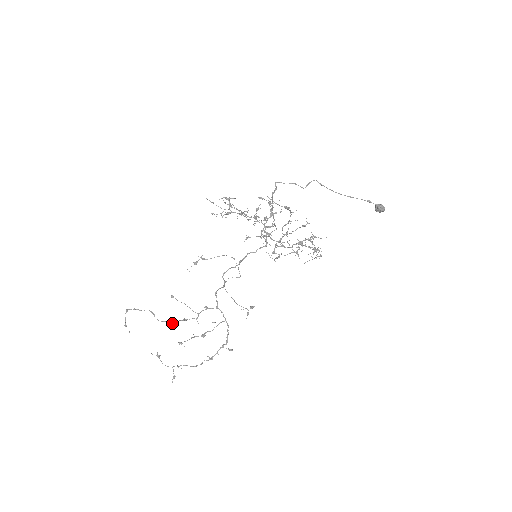
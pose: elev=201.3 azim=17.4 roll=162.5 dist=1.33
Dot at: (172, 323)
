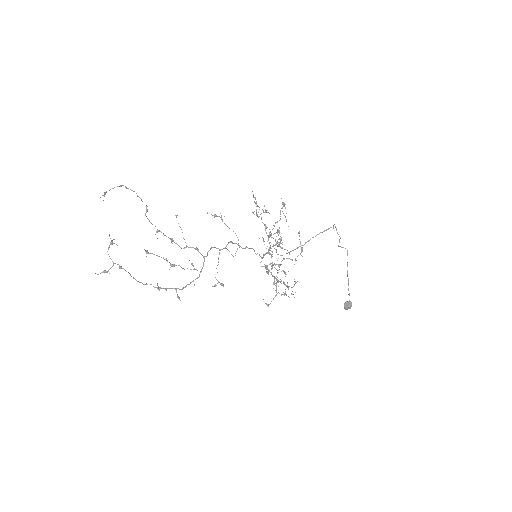
Dot at: (158, 231)
